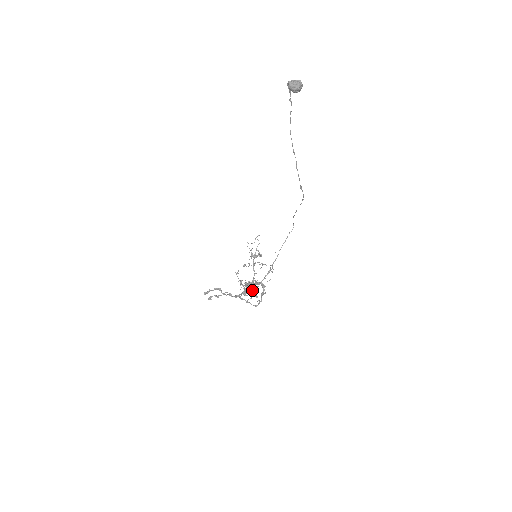
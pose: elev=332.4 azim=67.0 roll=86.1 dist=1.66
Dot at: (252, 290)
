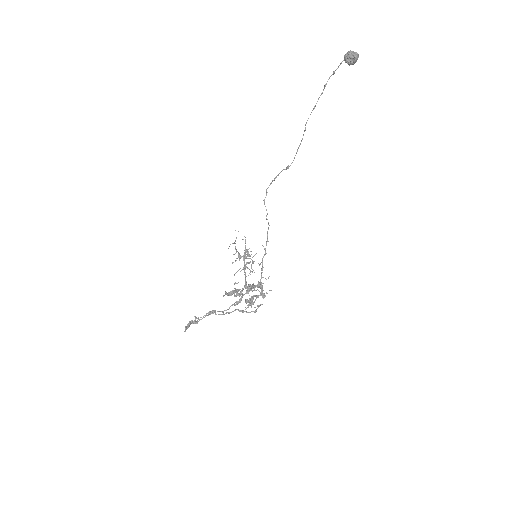
Dot at: (263, 295)
